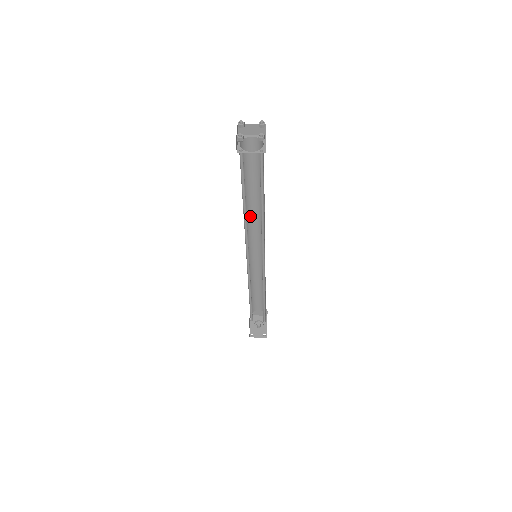
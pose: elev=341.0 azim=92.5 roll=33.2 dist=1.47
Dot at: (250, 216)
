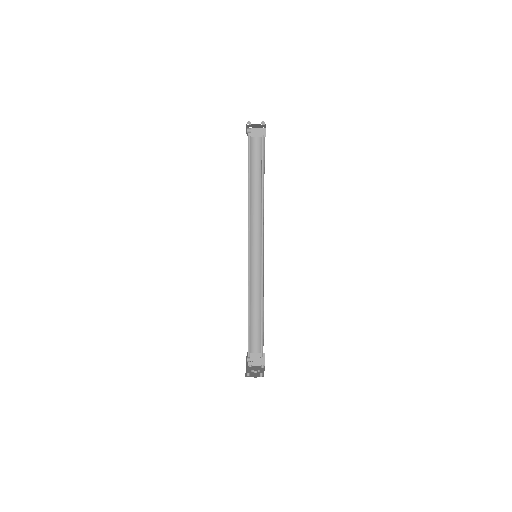
Dot at: (253, 213)
